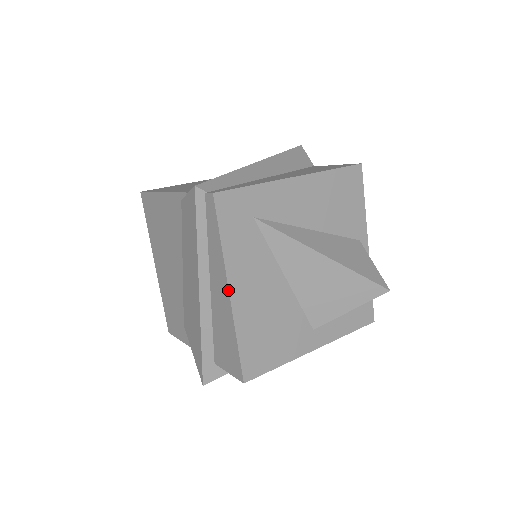
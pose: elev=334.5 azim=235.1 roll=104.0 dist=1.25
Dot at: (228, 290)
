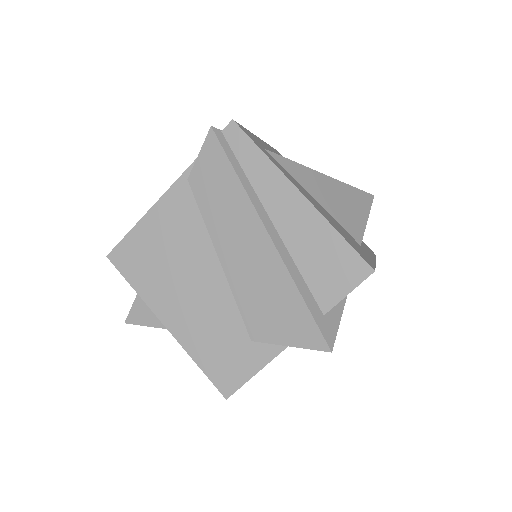
Dot at: (298, 191)
